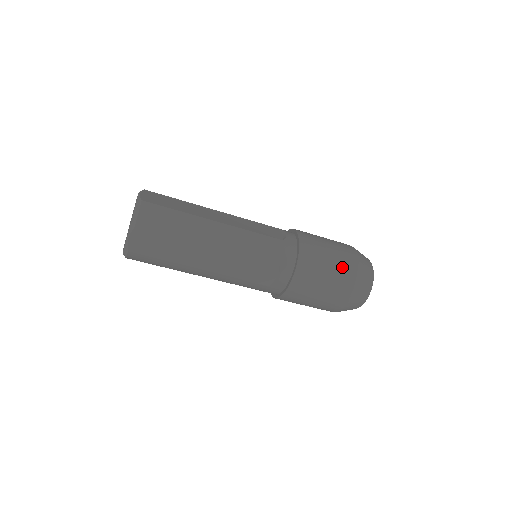
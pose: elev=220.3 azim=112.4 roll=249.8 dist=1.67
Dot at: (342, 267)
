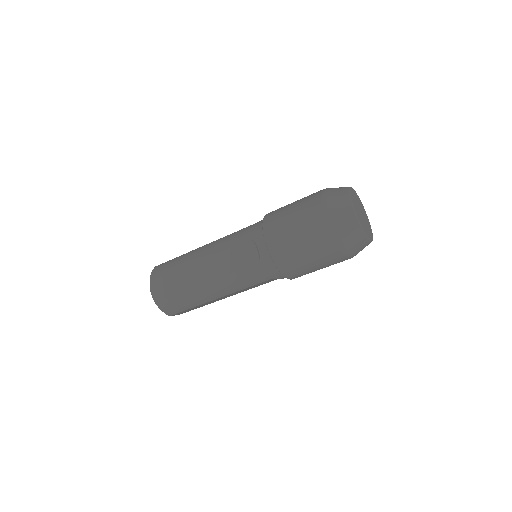
Dot at: (305, 203)
